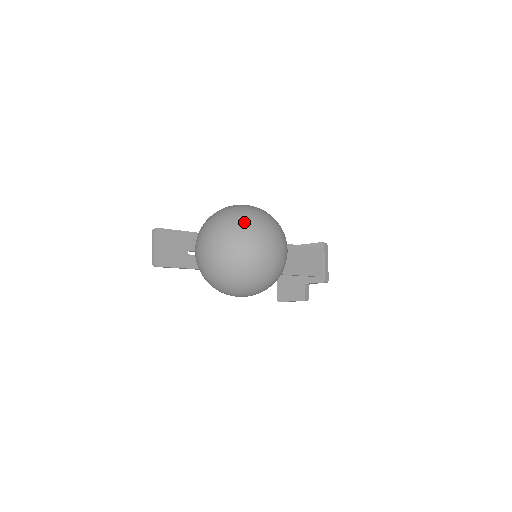
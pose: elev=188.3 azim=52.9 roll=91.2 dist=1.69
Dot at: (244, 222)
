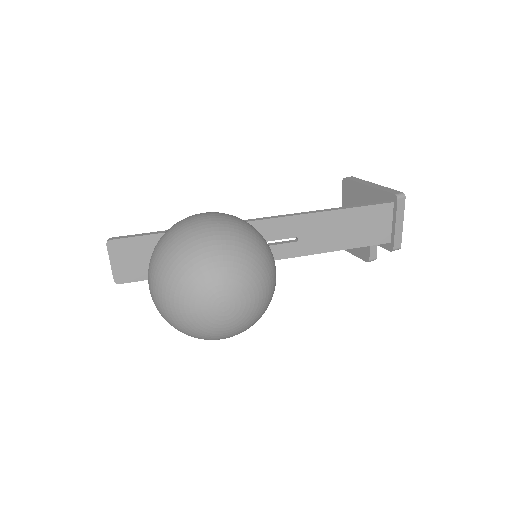
Dot at: (182, 275)
